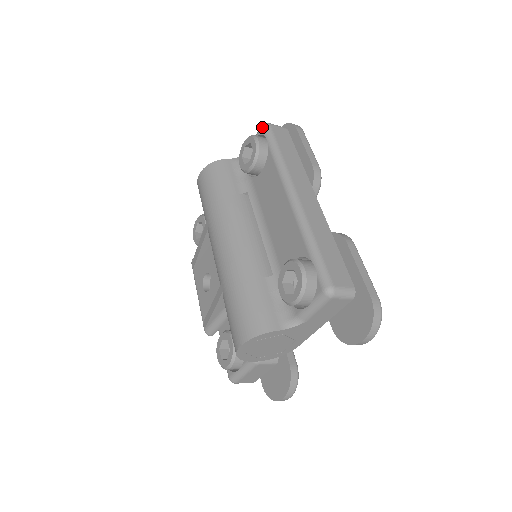
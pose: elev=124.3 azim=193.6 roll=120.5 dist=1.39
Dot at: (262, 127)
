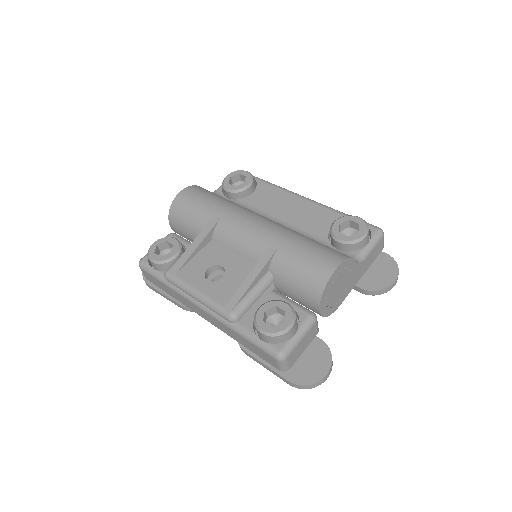
Dot at: occluded
